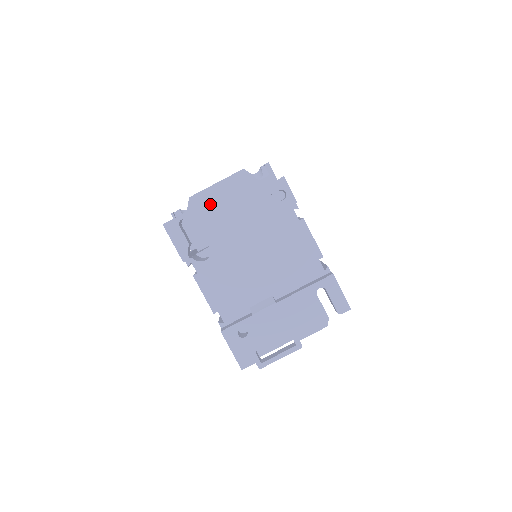
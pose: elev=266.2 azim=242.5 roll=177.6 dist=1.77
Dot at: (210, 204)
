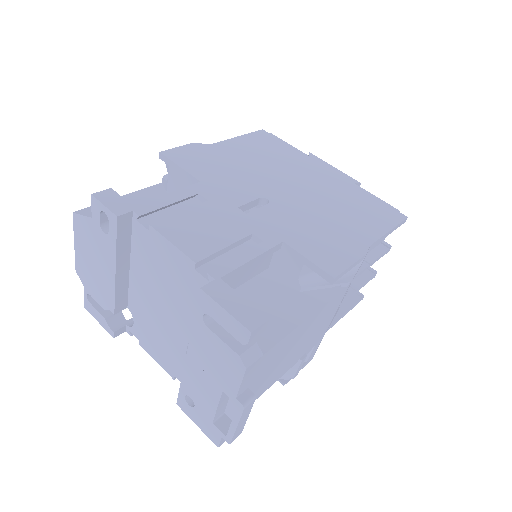
Dot at: (86, 268)
